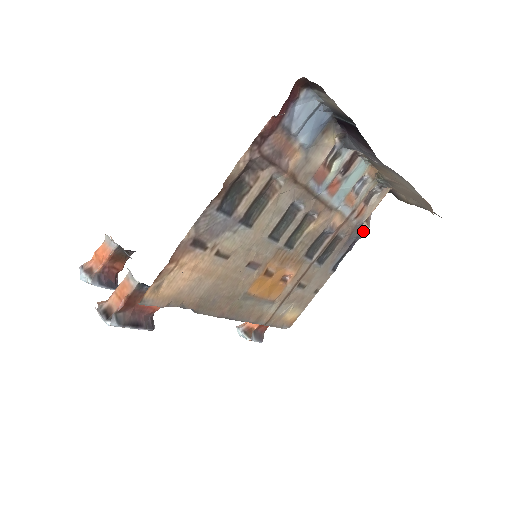
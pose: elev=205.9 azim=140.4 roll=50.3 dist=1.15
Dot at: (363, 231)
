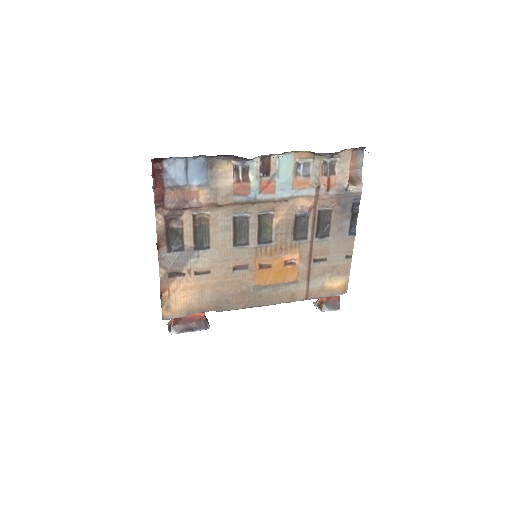
Dot at: (357, 192)
